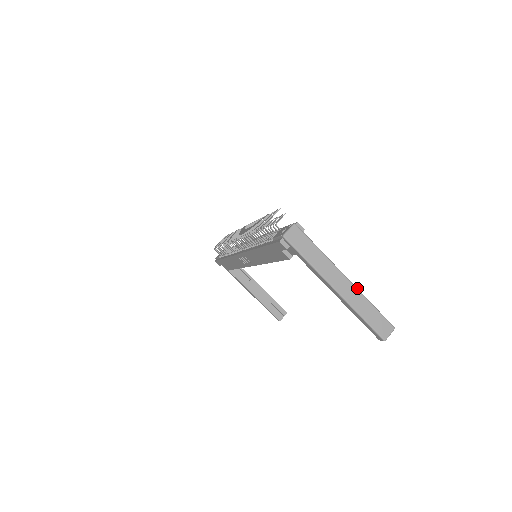
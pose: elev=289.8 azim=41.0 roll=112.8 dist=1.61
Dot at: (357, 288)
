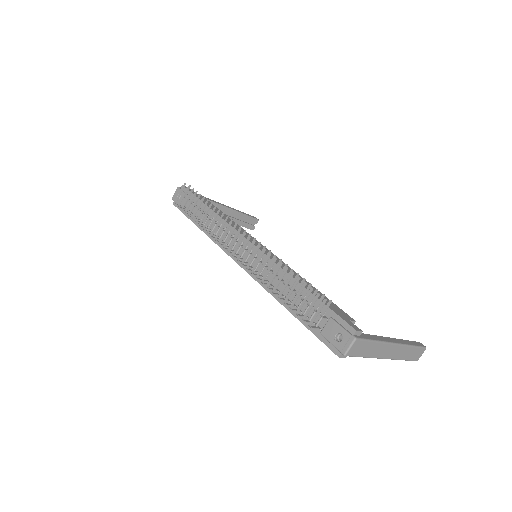
Dot at: (403, 344)
